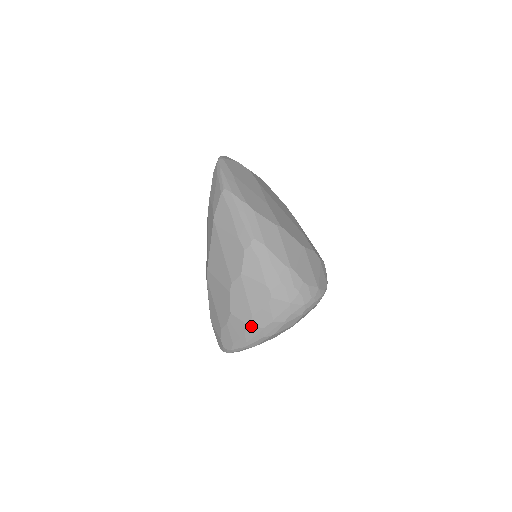
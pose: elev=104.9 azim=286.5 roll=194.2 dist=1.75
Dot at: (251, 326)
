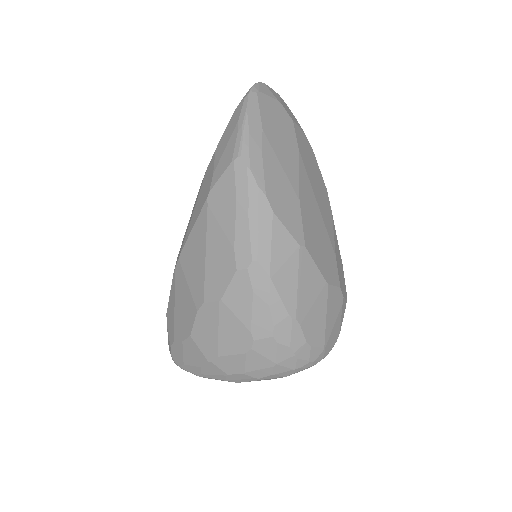
Dot at: (212, 365)
